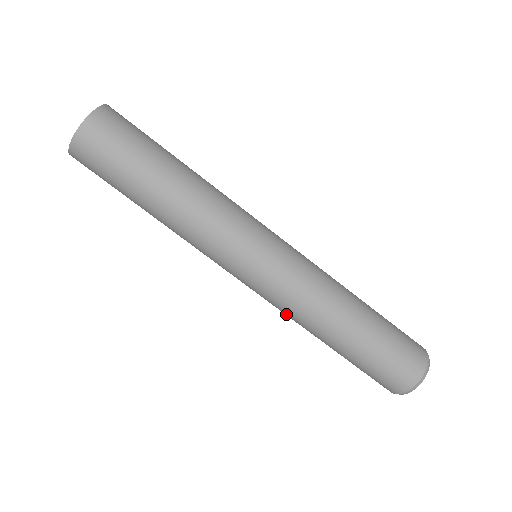
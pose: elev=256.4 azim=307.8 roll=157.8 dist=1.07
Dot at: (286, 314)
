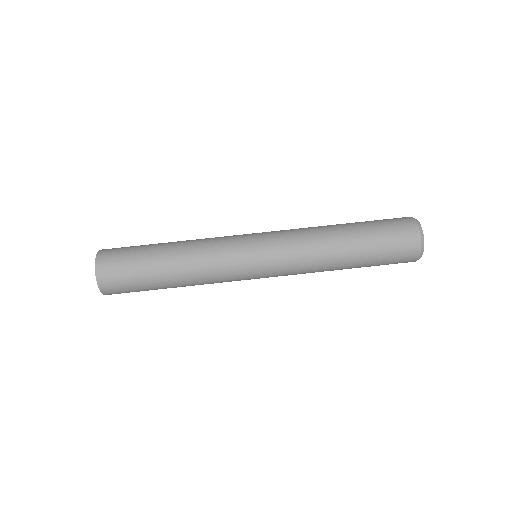
Dot at: (305, 258)
